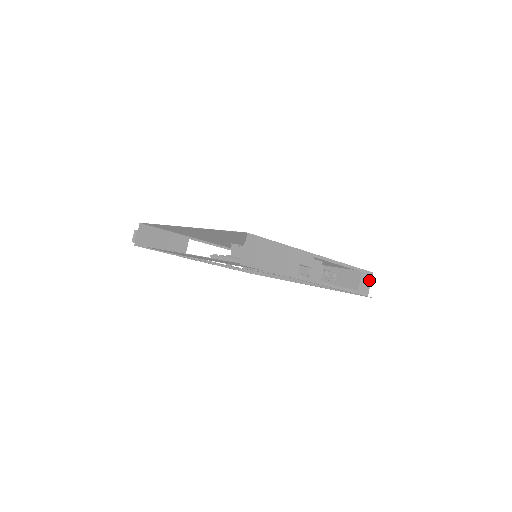
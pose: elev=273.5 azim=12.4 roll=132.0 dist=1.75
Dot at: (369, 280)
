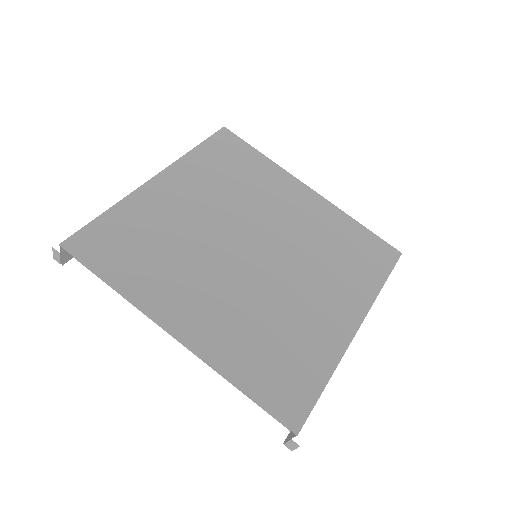
Dot at: occluded
